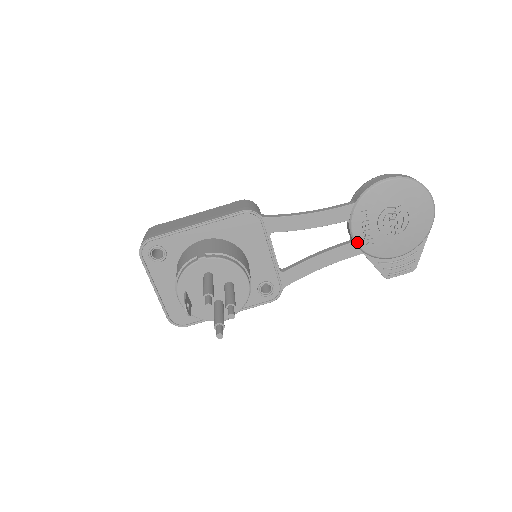
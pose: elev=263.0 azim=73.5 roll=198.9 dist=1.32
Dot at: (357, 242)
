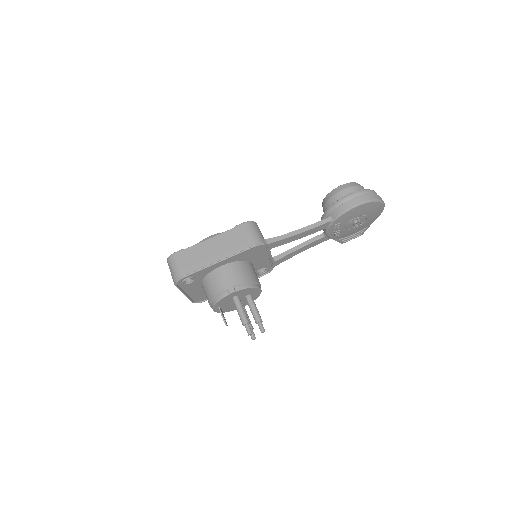
Dot at: (329, 236)
